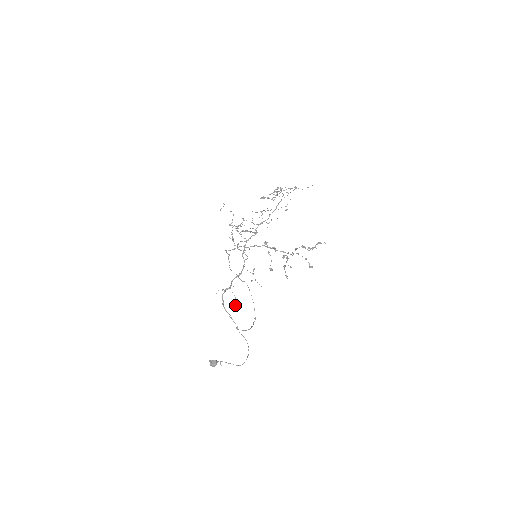
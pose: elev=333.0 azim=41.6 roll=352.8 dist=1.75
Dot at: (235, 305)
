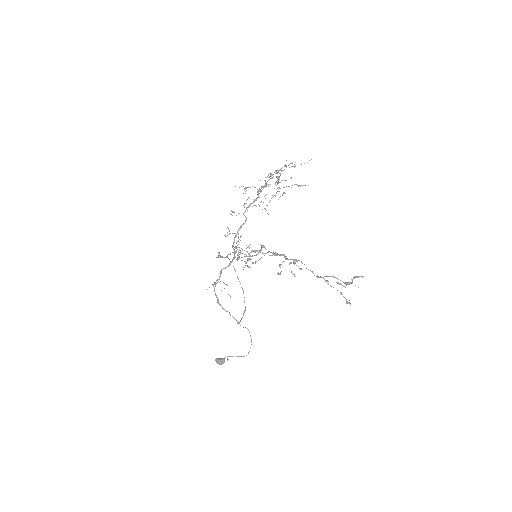
Dot at: occluded
